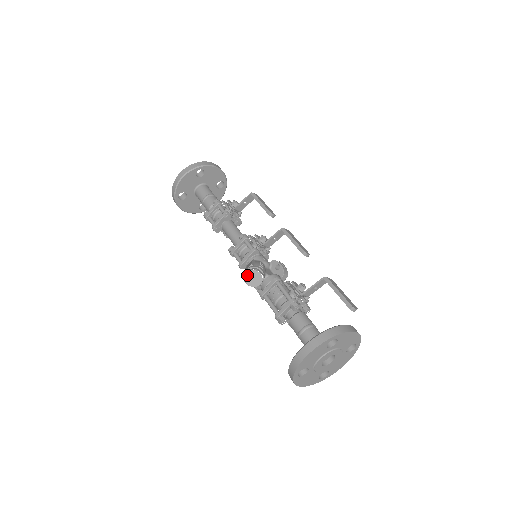
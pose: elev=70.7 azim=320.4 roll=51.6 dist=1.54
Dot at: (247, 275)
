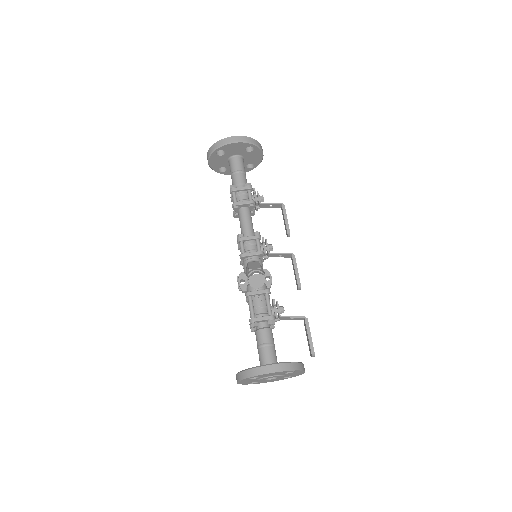
Dot at: (255, 275)
